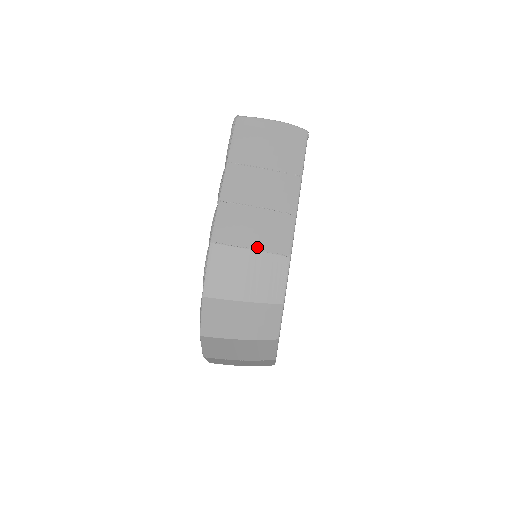
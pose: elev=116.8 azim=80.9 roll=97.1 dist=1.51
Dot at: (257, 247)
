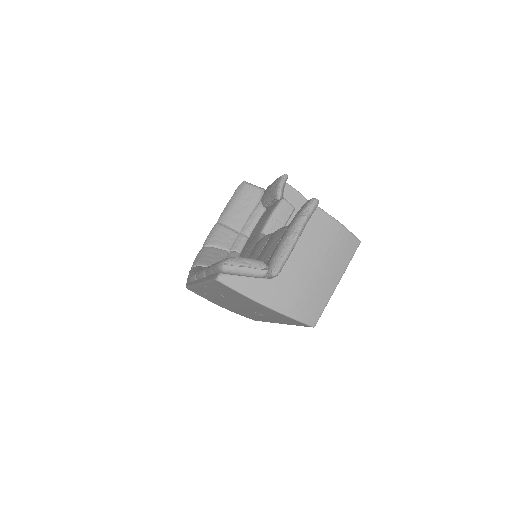
Dot at: occluded
